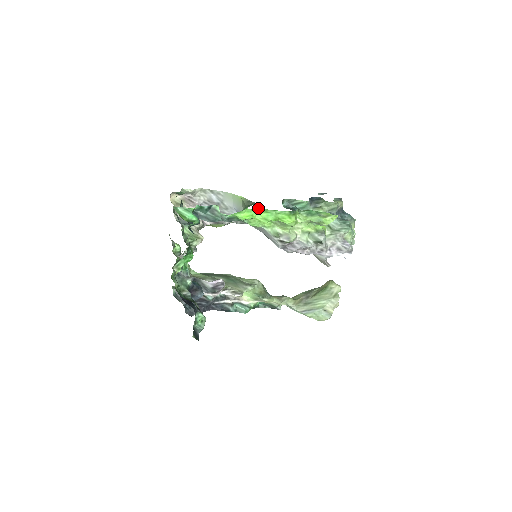
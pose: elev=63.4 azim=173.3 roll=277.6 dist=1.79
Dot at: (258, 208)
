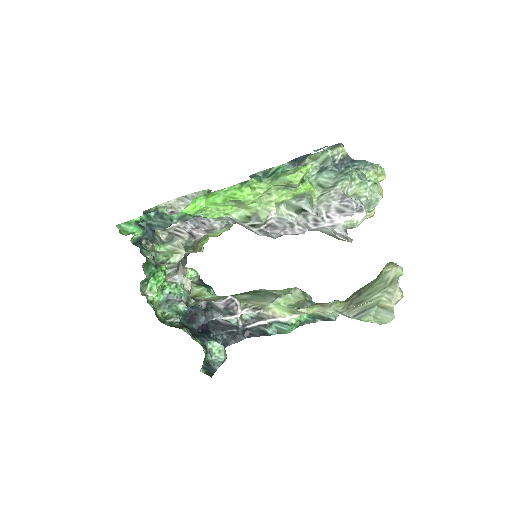
Dot at: (207, 194)
